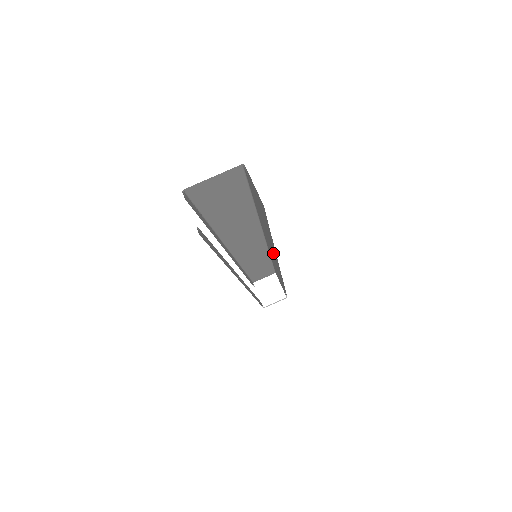
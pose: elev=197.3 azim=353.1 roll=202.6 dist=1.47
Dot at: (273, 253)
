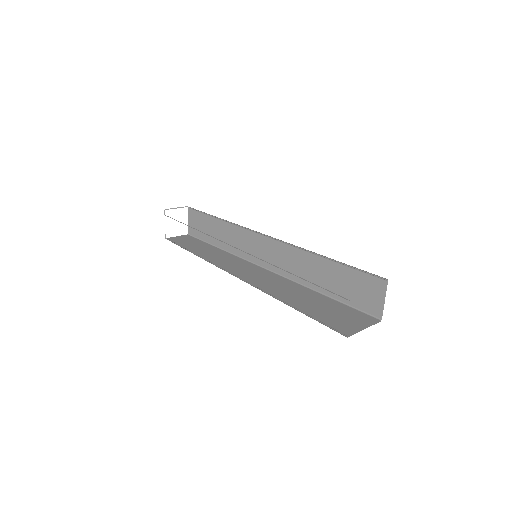
Dot at: (276, 265)
